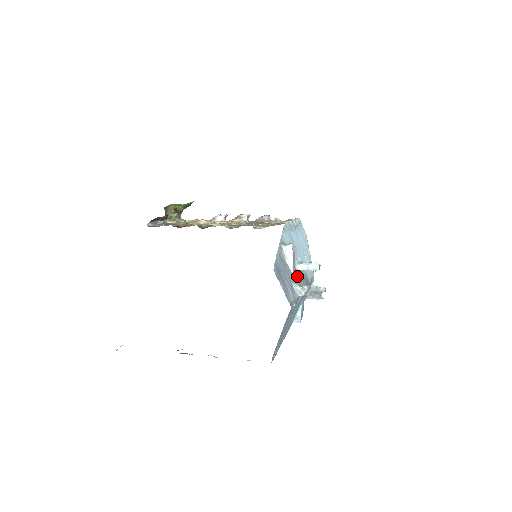
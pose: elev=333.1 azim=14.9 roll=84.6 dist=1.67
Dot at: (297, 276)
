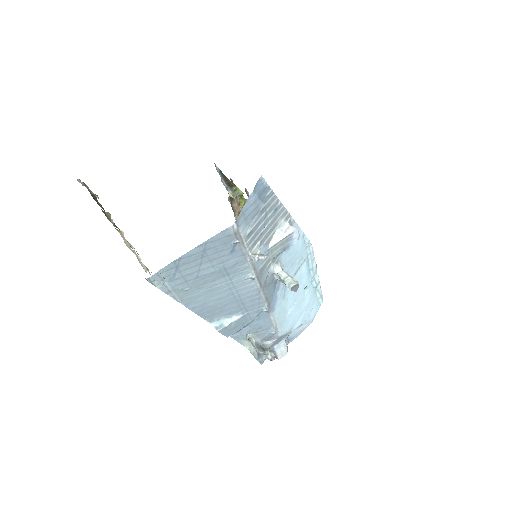
Dot at: (269, 267)
